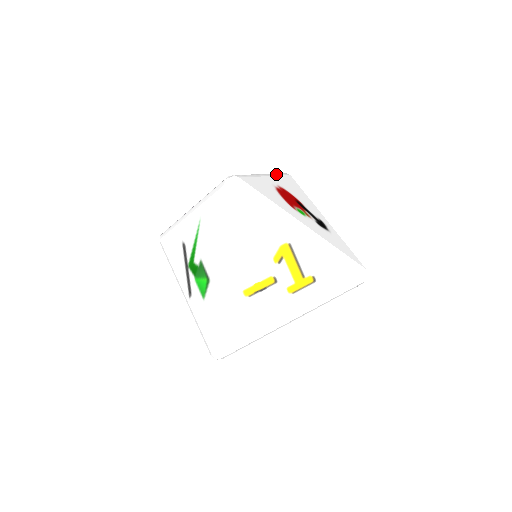
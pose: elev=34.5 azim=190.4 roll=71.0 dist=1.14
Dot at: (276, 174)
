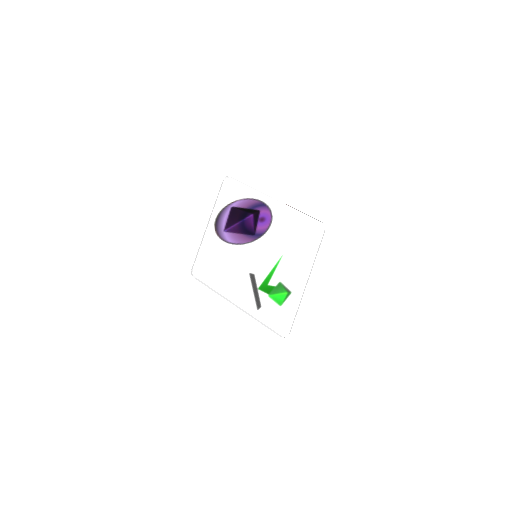
Dot at: occluded
